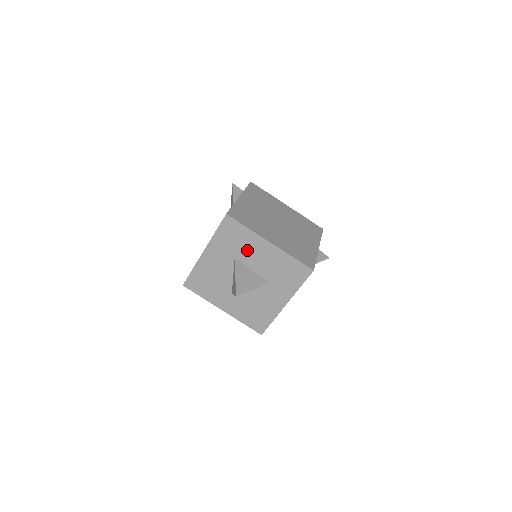
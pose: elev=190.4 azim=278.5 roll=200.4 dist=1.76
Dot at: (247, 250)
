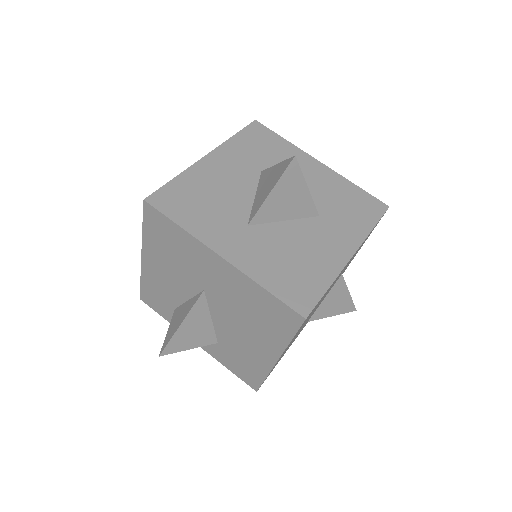
Dot at: occluded
